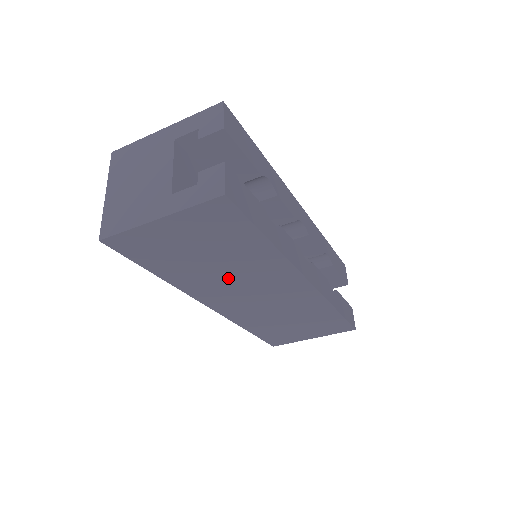
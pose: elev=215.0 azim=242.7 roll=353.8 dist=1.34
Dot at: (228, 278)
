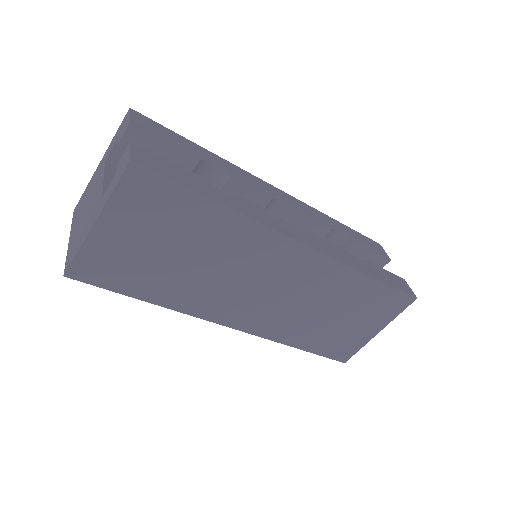
Dot at: (218, 276)
